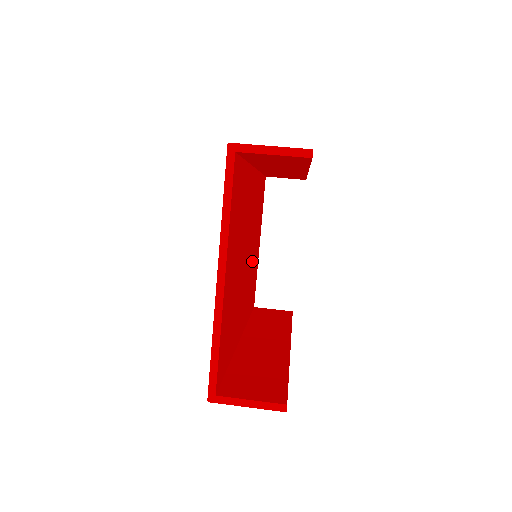
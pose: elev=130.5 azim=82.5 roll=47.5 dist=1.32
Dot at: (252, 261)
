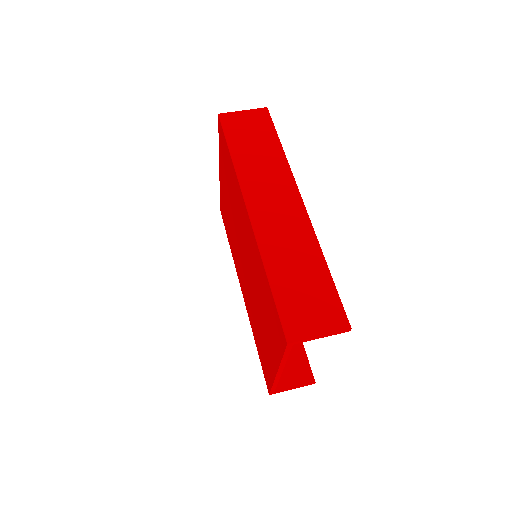
Dot at: occluded
